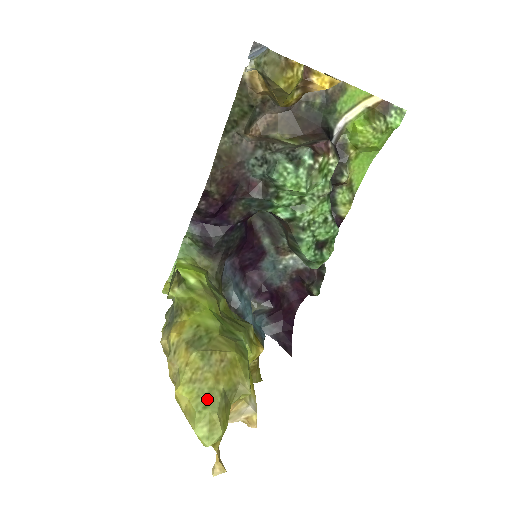
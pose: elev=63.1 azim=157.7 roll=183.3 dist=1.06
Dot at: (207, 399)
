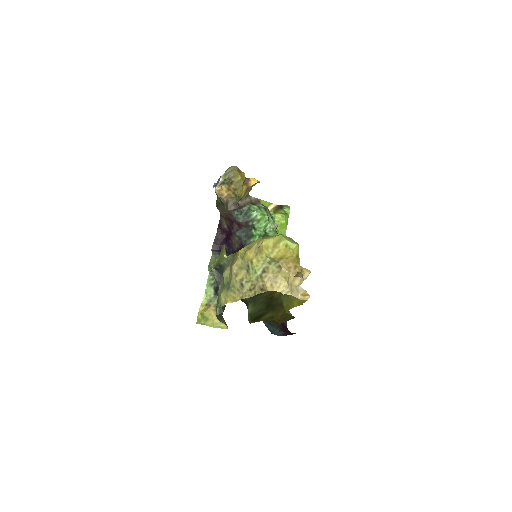
Dot at: occluded
